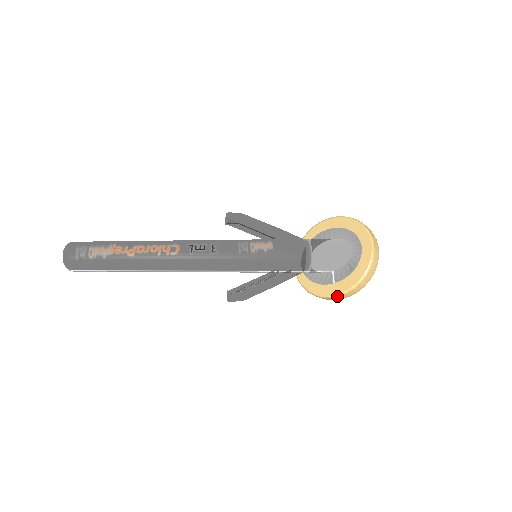
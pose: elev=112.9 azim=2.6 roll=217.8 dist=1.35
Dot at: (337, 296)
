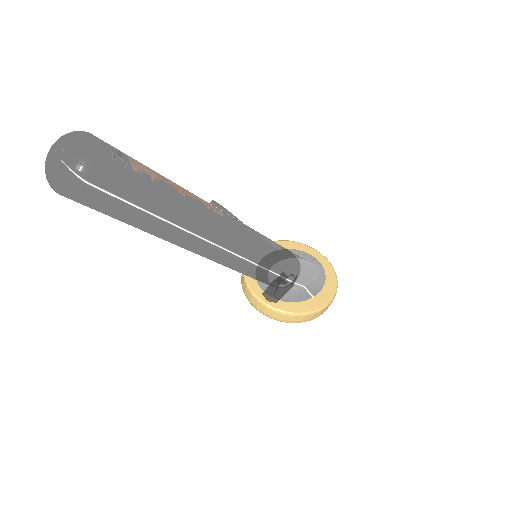
Dot at: (322, 309)
